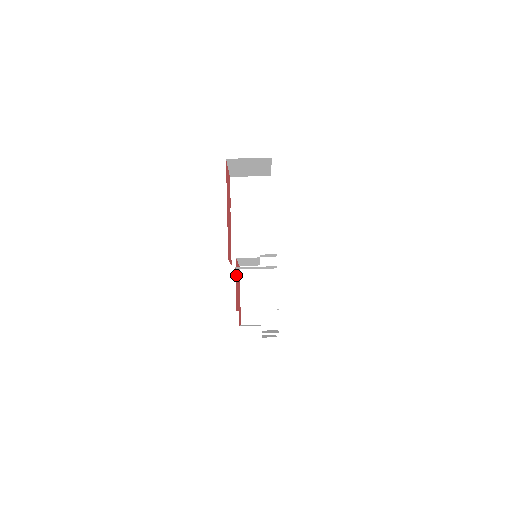
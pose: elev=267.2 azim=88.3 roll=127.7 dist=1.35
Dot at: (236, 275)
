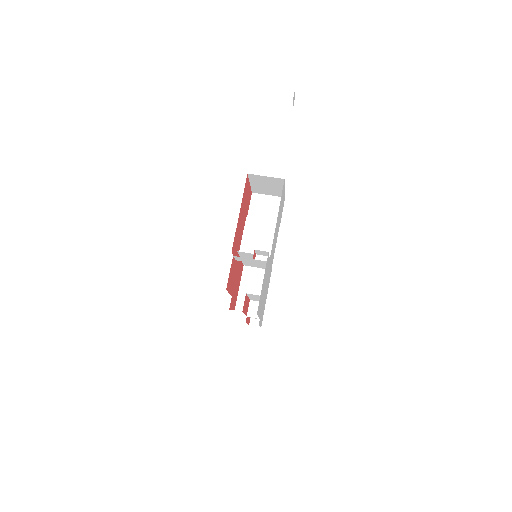
Dot at: (234, 264)
